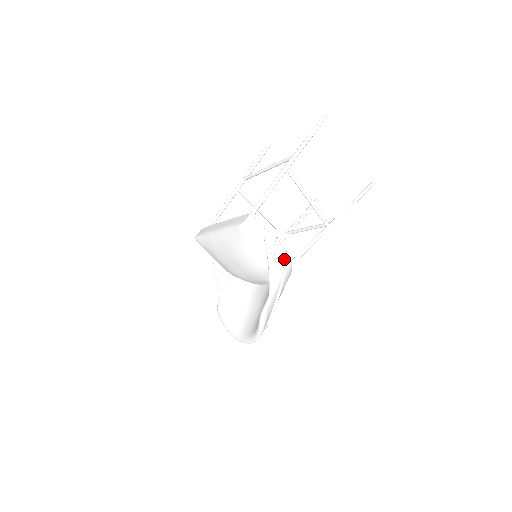
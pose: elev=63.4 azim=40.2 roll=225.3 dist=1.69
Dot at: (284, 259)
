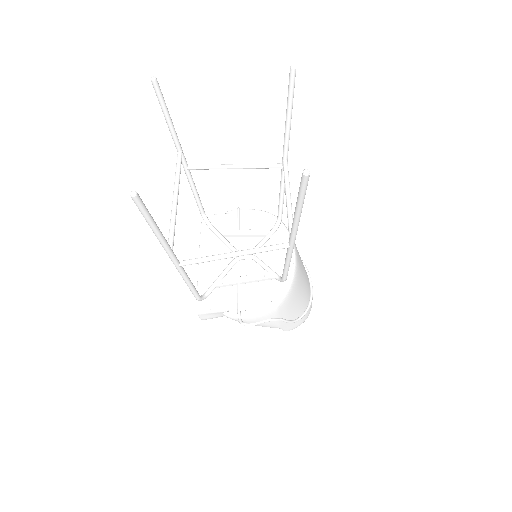
Dot at: (261, 317)
